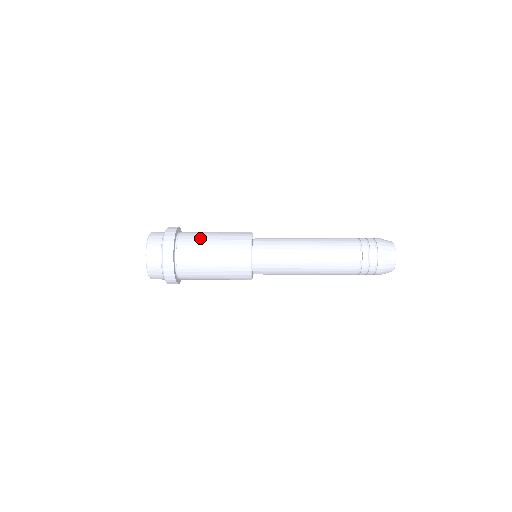
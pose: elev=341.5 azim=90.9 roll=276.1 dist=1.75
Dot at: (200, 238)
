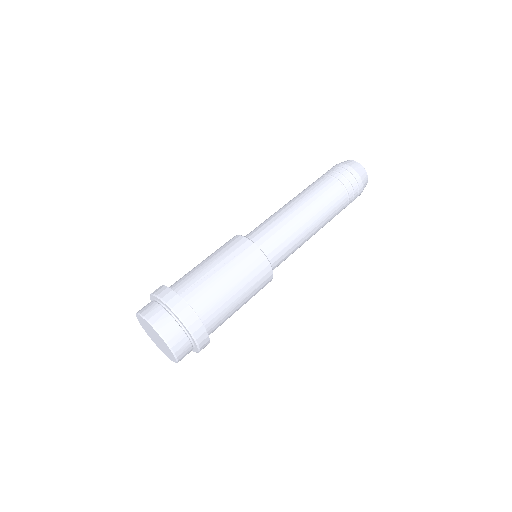
Dot at: (226, 307)
